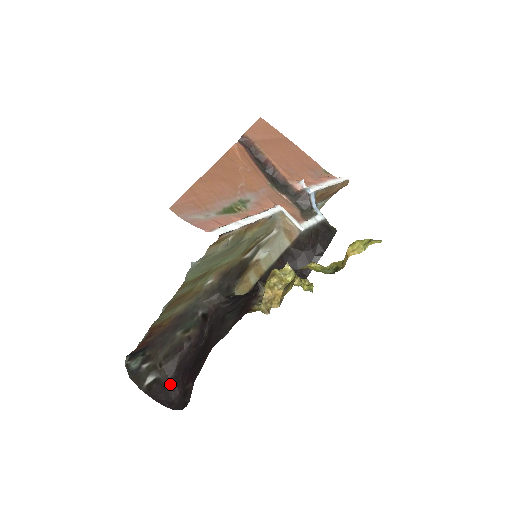
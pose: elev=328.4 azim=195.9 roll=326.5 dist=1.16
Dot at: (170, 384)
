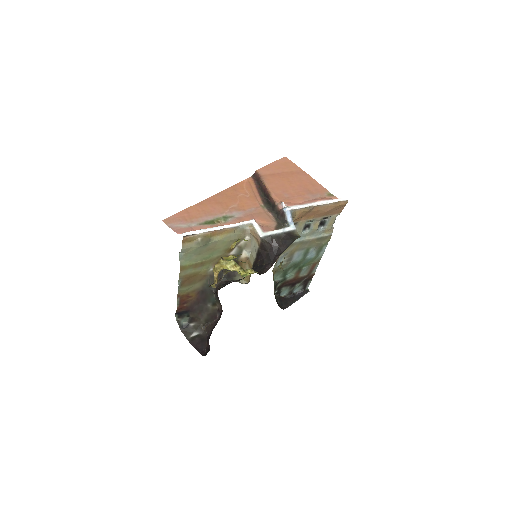
Dot at: (206, 340)
